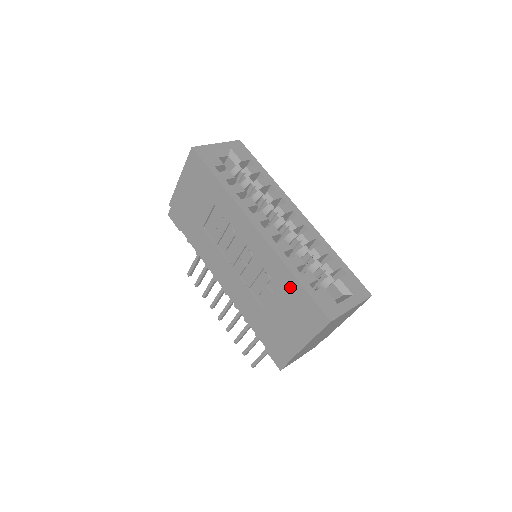
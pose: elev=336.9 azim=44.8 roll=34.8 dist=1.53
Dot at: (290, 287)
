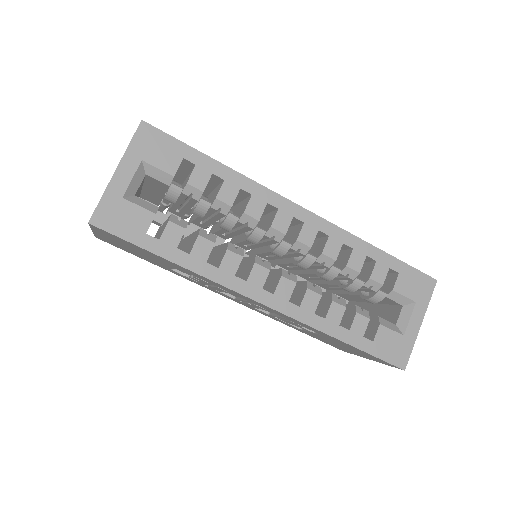
Dot at: (337, 341)
